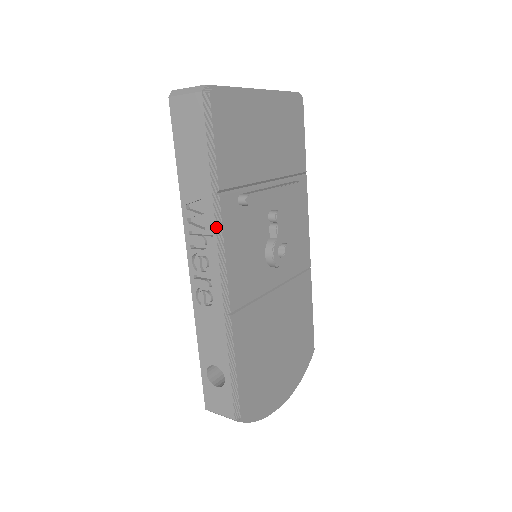
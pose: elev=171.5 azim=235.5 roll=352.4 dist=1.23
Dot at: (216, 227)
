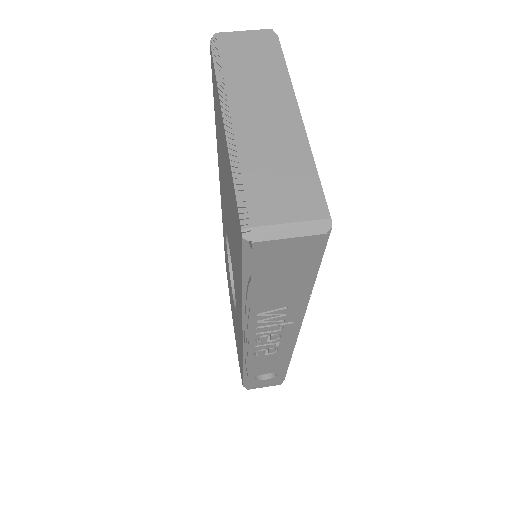
Dot at: (301, 317)
